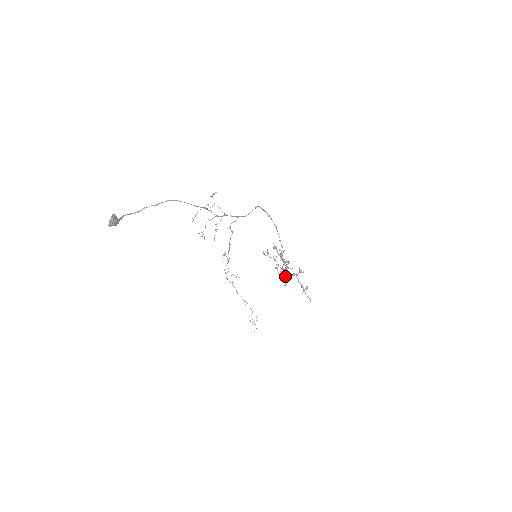
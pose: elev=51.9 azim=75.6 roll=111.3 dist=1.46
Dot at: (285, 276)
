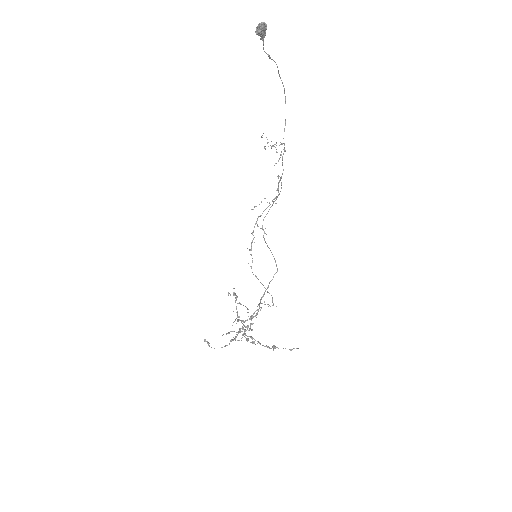
Dot at: (244, 333)
